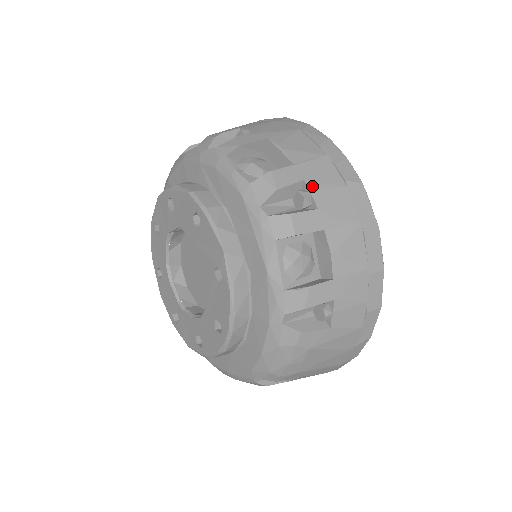
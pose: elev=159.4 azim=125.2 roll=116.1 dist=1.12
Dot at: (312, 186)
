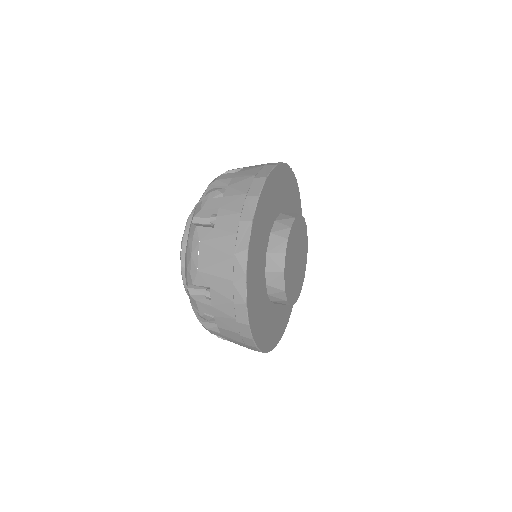
Dot at: (245, 168)
